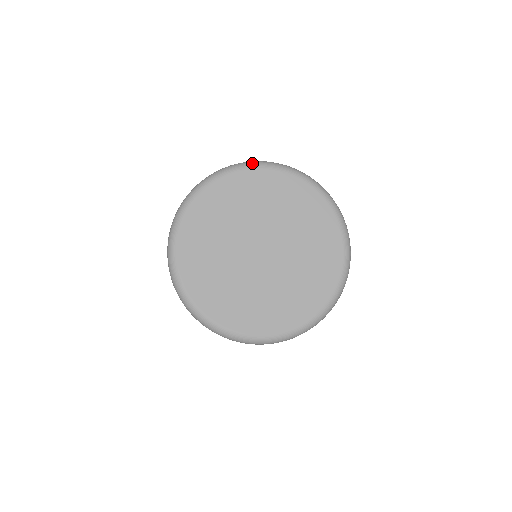
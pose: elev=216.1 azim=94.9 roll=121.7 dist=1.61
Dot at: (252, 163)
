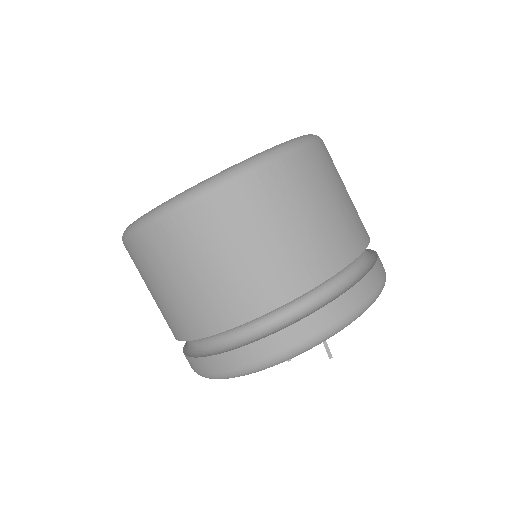
Dot at: occluded
